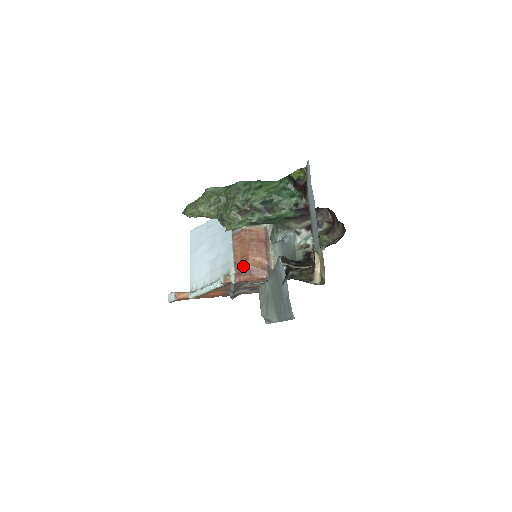
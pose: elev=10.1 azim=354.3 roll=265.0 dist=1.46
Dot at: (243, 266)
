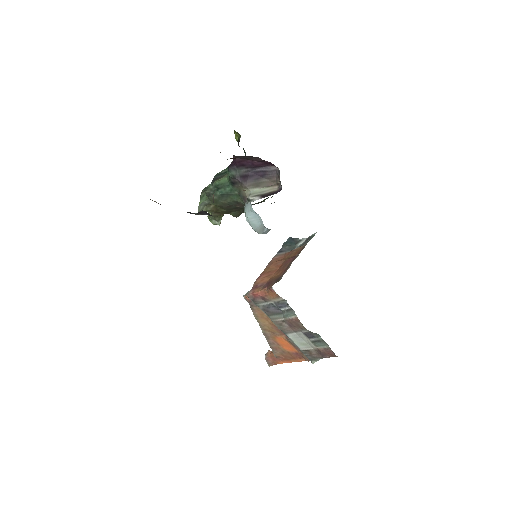
Dot at: (264, 280)
